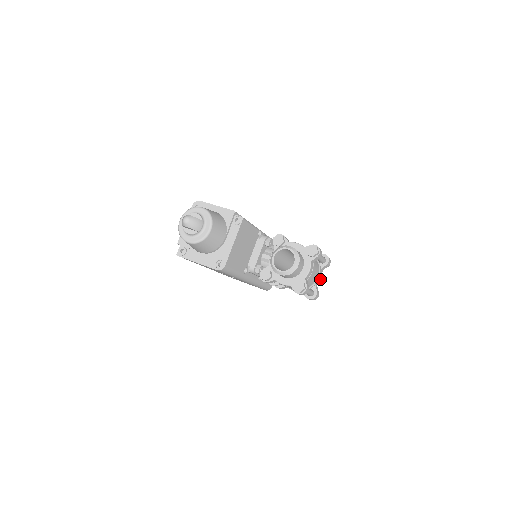
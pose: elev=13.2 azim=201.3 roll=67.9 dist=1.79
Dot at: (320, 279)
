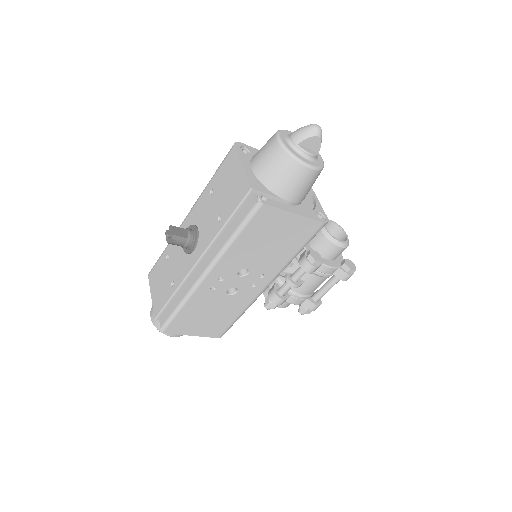
Dot at: occluded
